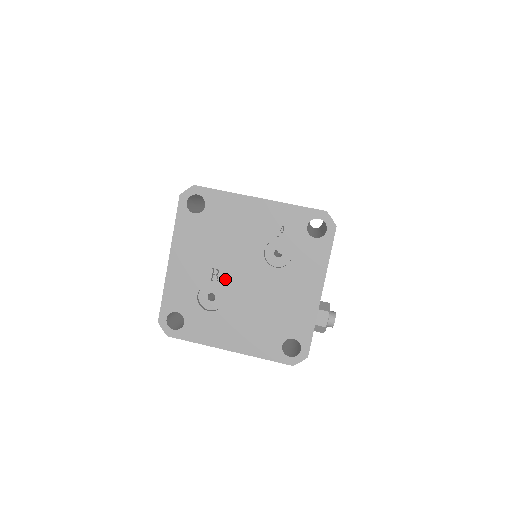
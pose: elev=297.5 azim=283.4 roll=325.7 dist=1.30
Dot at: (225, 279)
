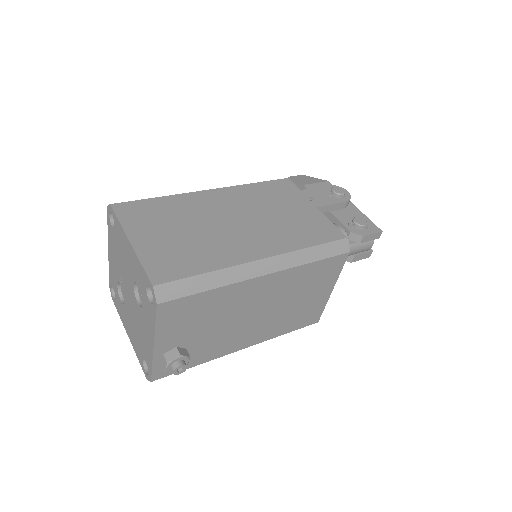
Dot at: (124, 287)
